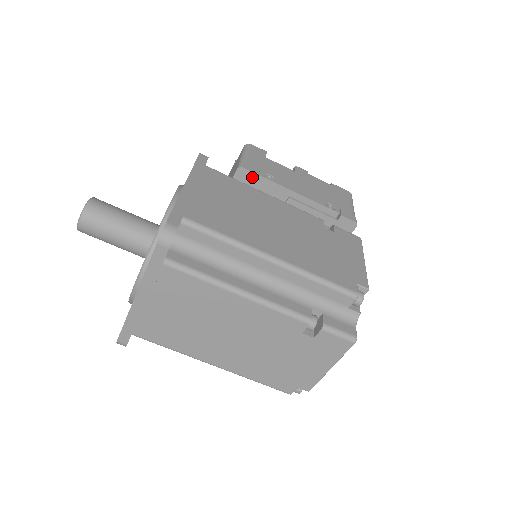
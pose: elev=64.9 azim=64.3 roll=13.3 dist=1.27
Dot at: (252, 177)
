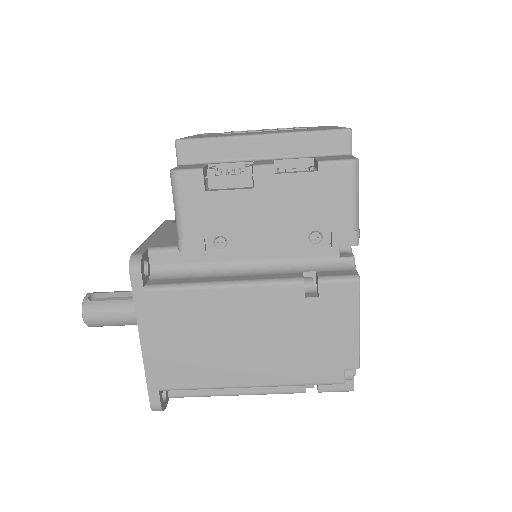
Dot at: (201, 249)
